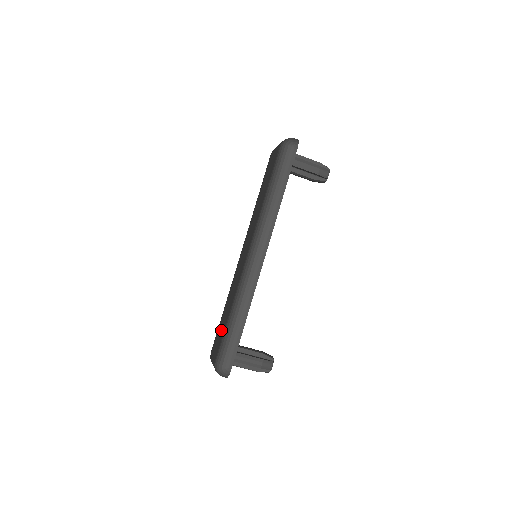
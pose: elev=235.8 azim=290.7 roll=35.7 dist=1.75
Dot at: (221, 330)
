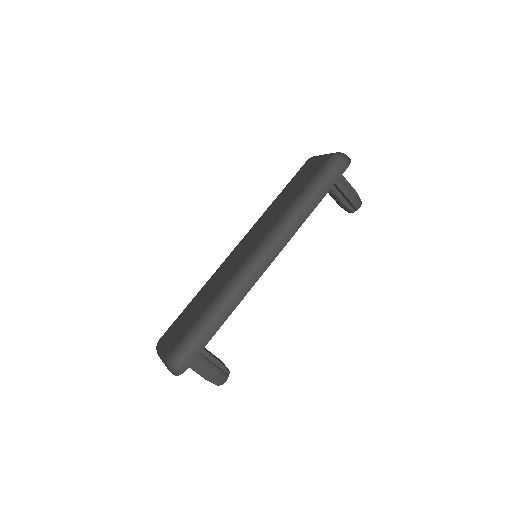
Dot at: (188, 320)
